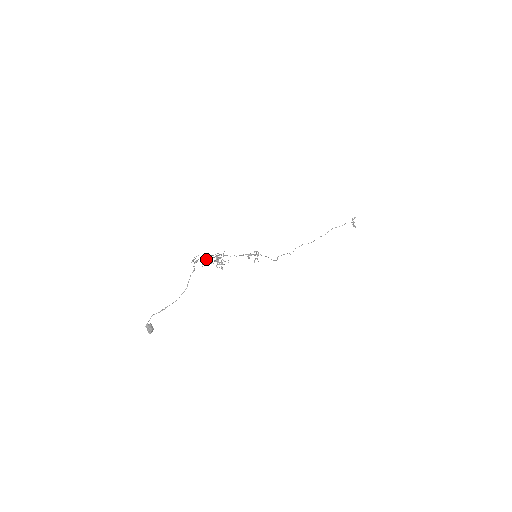
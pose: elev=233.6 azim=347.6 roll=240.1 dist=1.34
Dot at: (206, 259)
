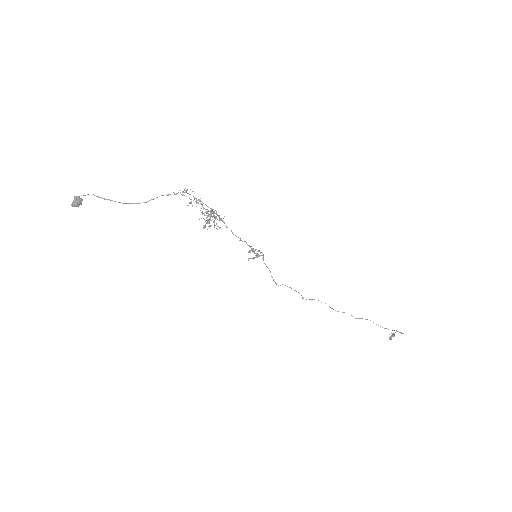
Dot at: (197, 202)
